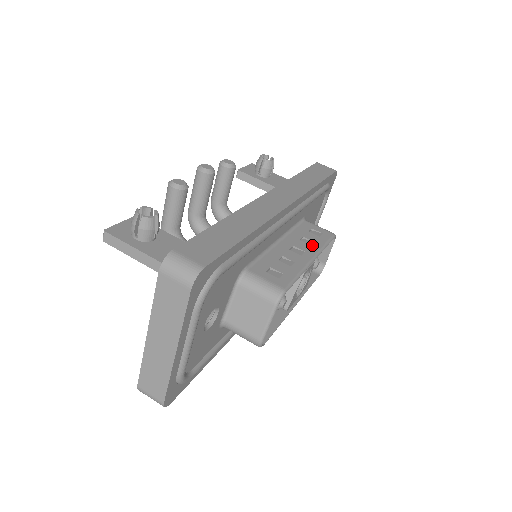
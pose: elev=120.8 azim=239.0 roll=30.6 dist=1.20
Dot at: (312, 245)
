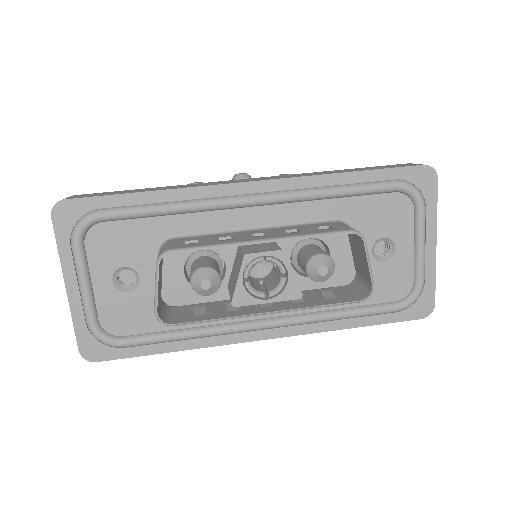
Dot at: (290, 233)
